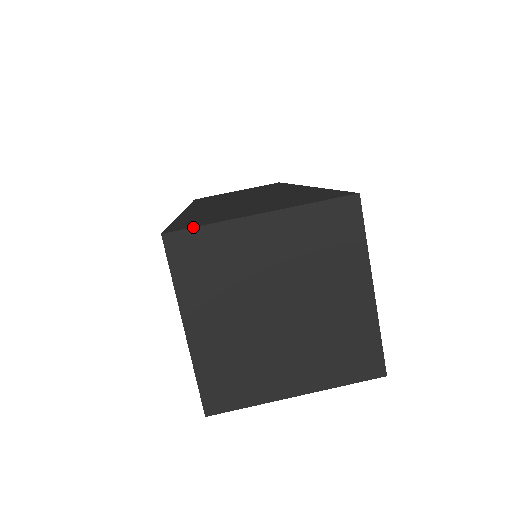
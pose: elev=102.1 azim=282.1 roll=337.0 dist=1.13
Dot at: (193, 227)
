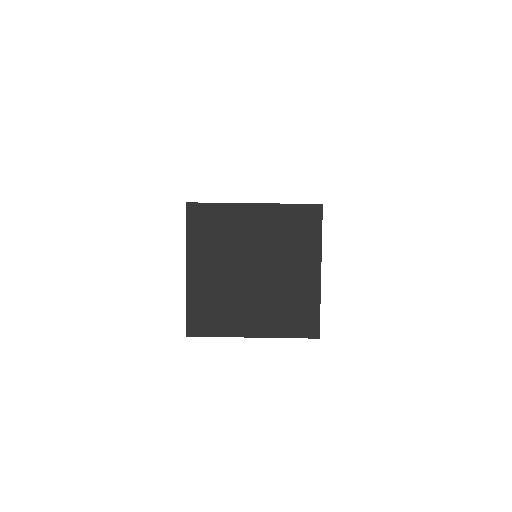
Dot at: occluded
